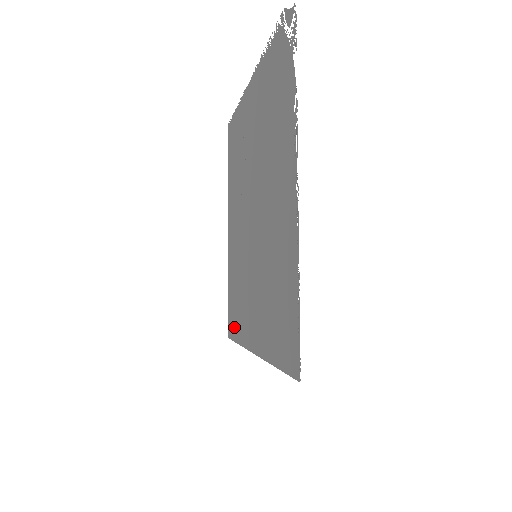
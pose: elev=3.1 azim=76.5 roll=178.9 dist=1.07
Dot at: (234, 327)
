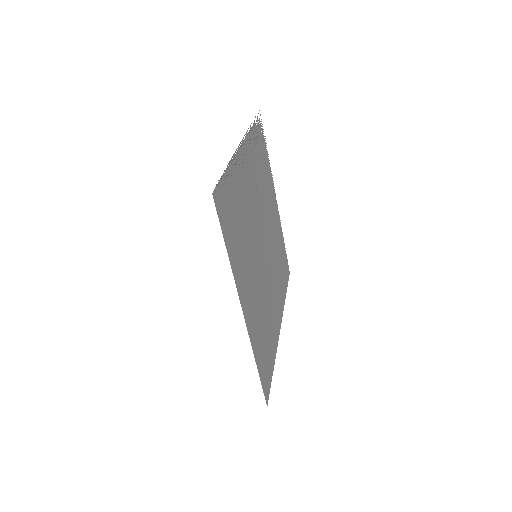
Dot at: (263, 371)
